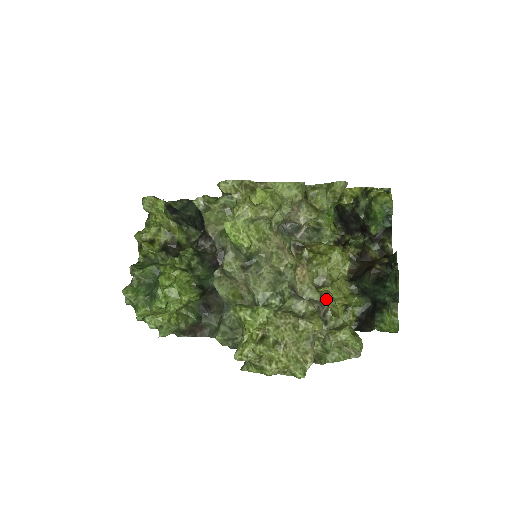
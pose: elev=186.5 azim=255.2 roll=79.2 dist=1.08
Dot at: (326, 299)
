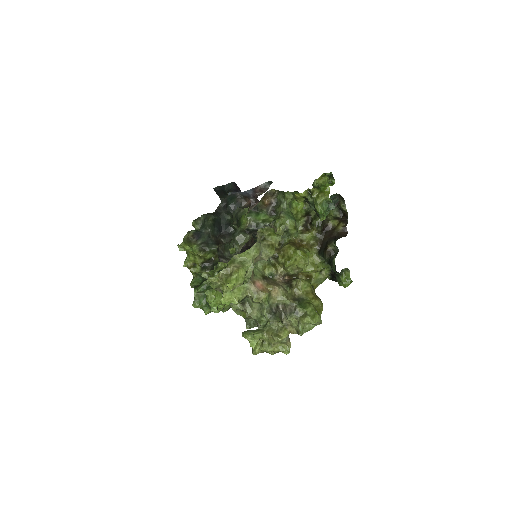
Dot at: (299, 287)
